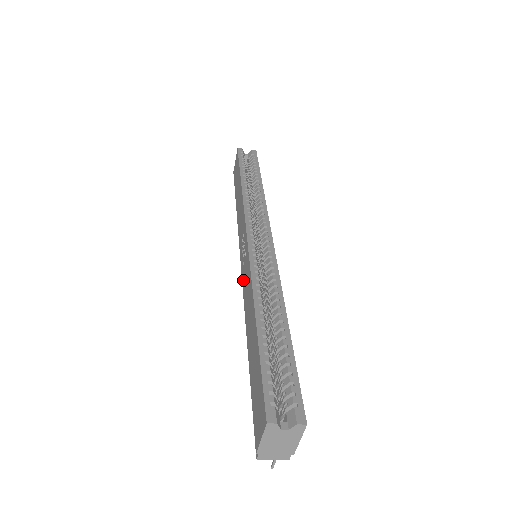
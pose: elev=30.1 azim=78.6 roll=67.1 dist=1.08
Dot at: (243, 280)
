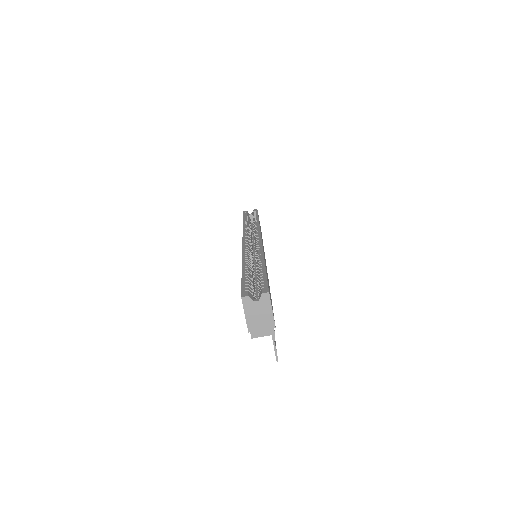
Dot at: occluded
